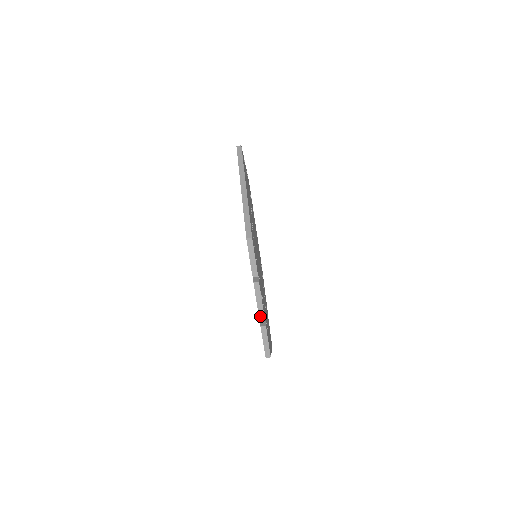
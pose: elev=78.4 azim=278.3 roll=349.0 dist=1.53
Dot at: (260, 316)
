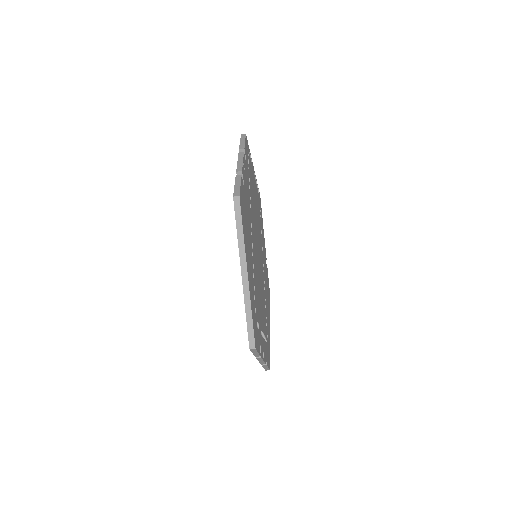
Dot at: (261, 364)
